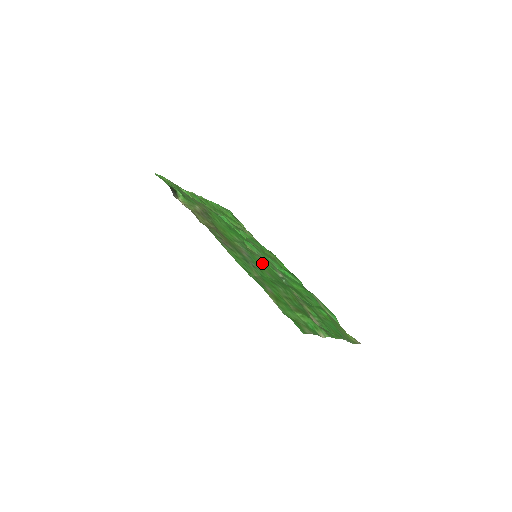
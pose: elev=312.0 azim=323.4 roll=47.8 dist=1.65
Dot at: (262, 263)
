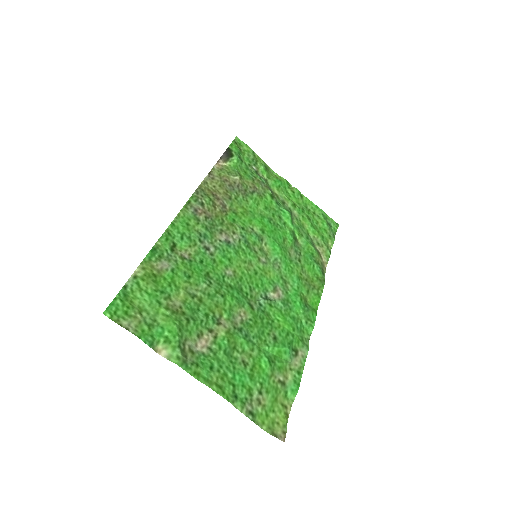
Dot at: (251, 265)
